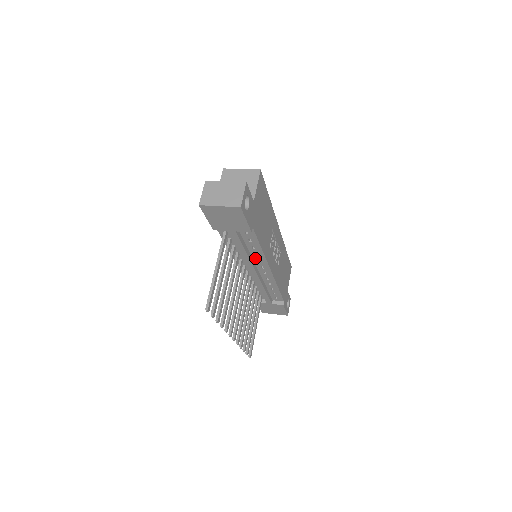
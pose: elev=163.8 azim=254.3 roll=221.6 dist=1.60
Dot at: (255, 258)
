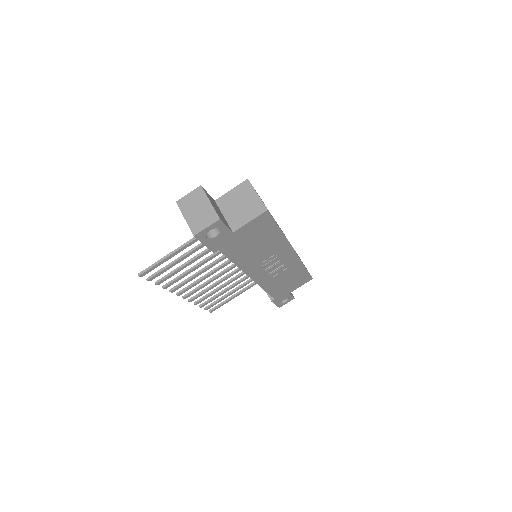
Dot at: occluded
